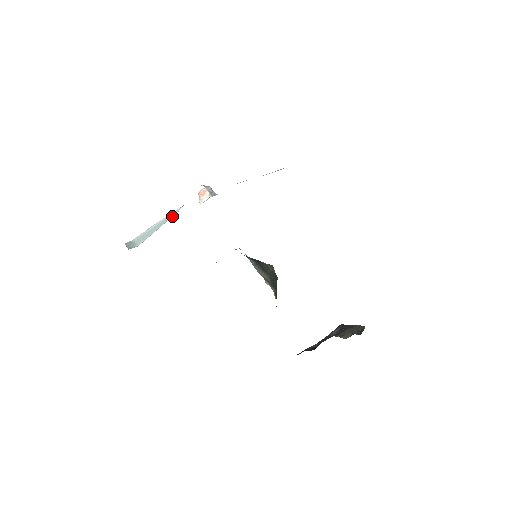
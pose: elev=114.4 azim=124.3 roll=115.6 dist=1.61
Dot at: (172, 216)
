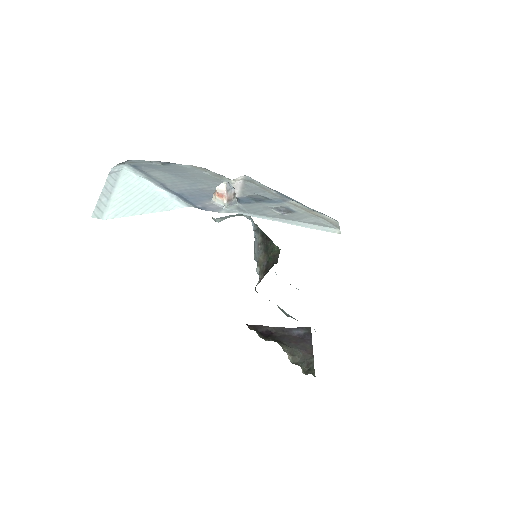
Dot at: (161, 210)
